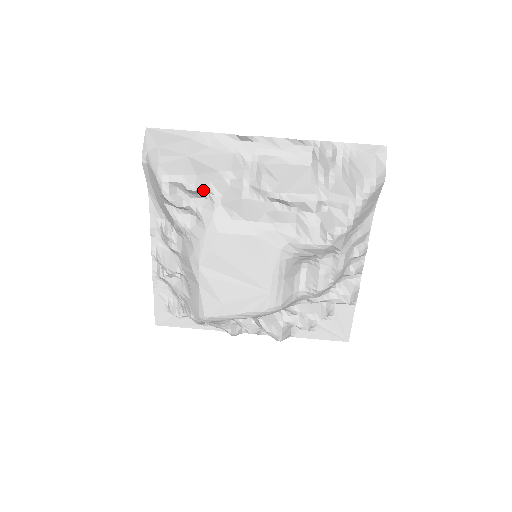
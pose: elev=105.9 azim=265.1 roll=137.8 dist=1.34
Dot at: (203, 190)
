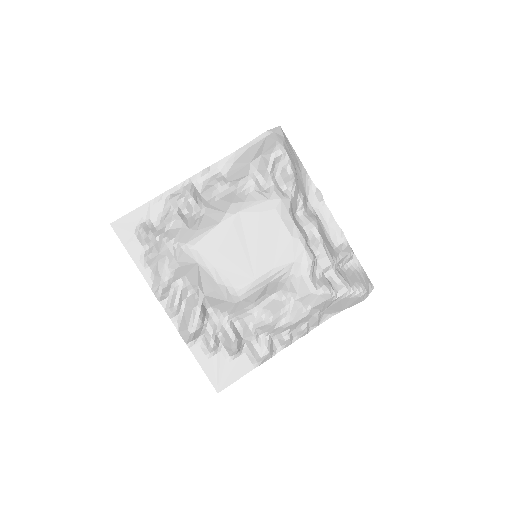
Dot at: (290, 182)
